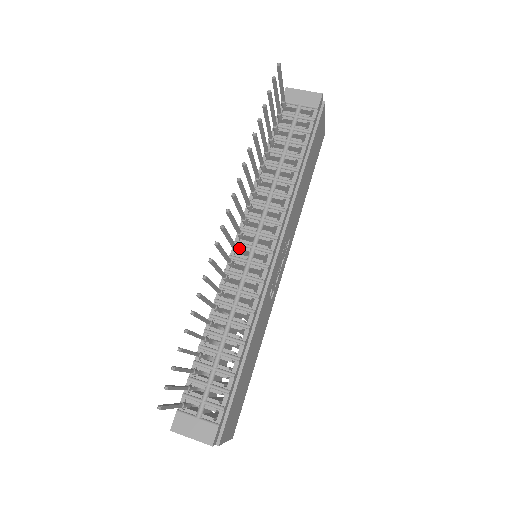
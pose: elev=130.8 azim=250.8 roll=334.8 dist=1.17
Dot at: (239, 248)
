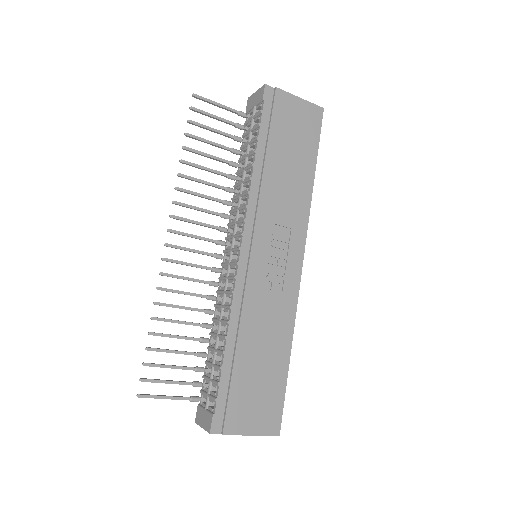
Dot at: (226, 255)
